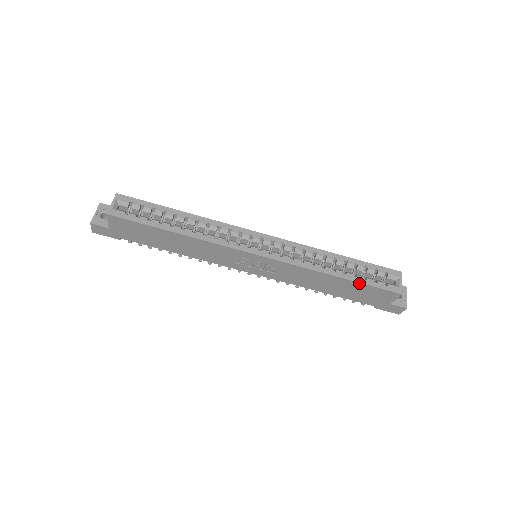
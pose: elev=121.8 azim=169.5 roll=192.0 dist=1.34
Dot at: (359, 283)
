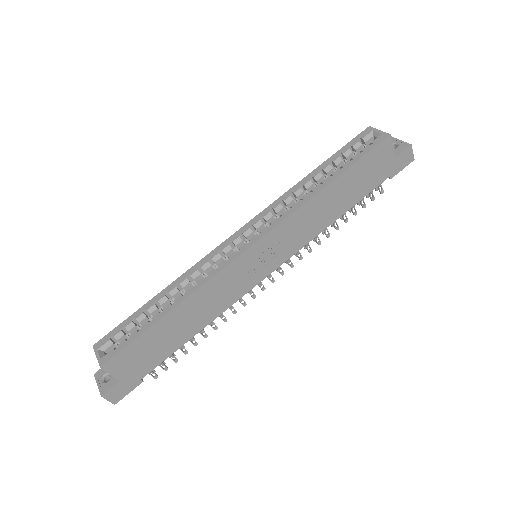
Dot at: (350, 168)
